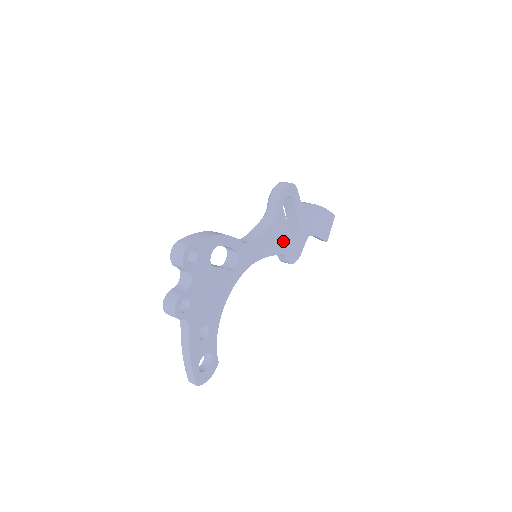
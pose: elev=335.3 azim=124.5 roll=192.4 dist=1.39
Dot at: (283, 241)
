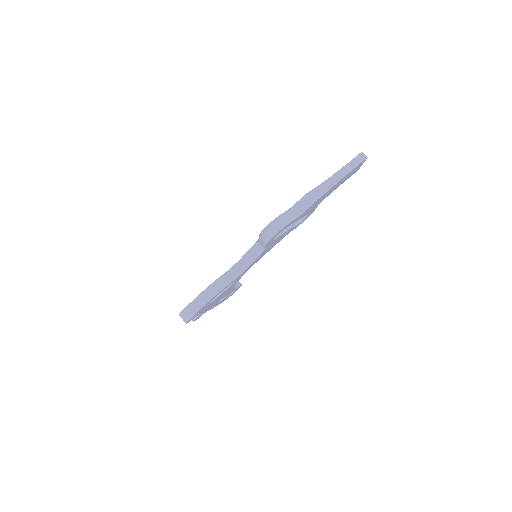
Dot at: (283, 236)
